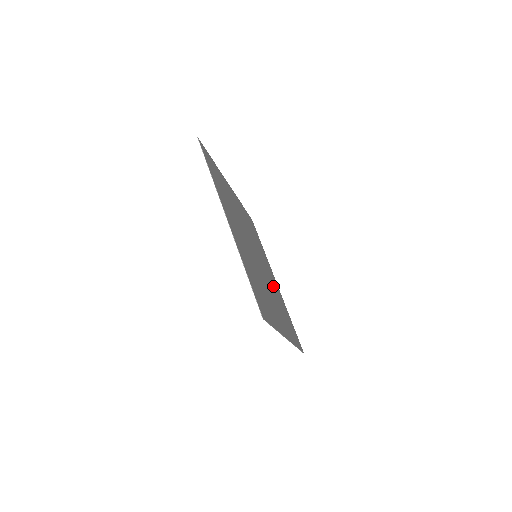
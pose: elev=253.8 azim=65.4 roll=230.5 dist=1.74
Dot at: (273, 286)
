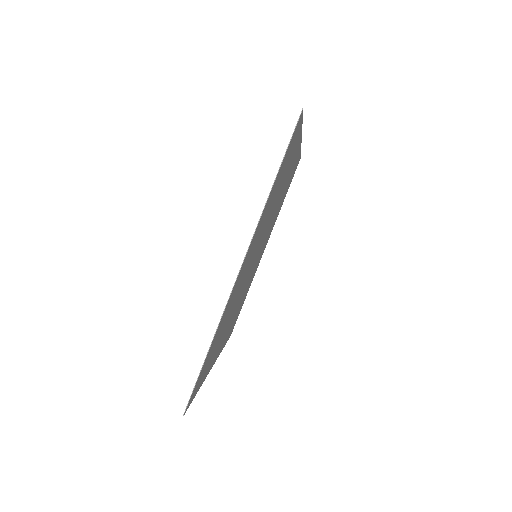
Dot at: (252, 273)
